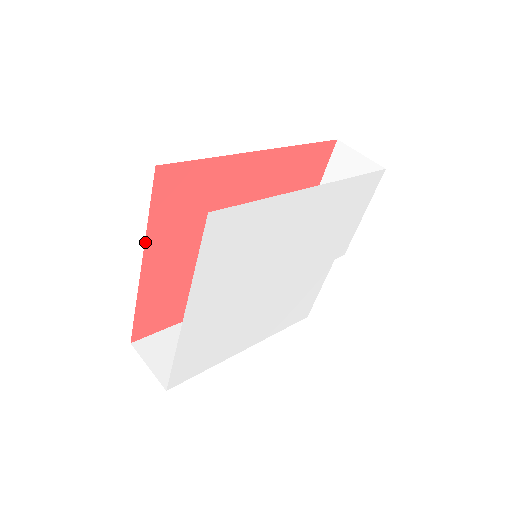
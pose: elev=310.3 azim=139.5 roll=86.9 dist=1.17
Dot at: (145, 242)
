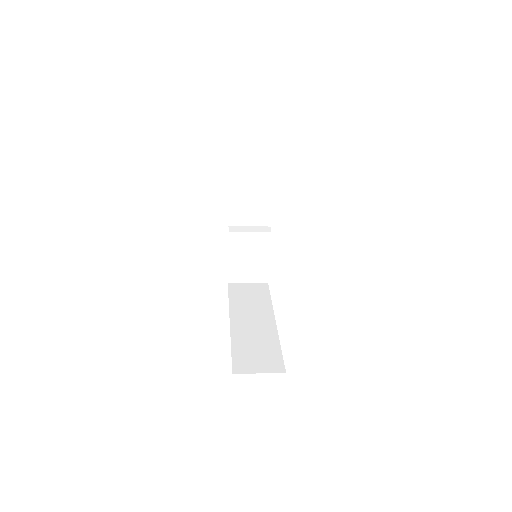
Dot at: occluded
